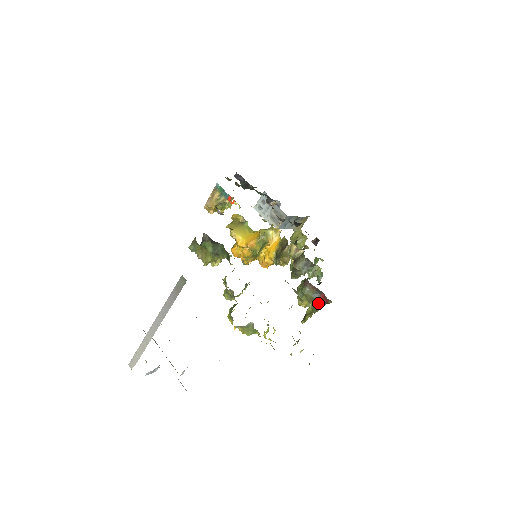
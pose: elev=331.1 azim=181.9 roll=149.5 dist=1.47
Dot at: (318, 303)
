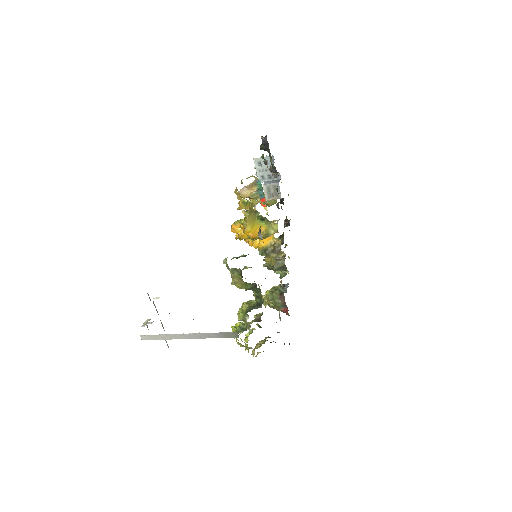
Dot at: (280, 310)
